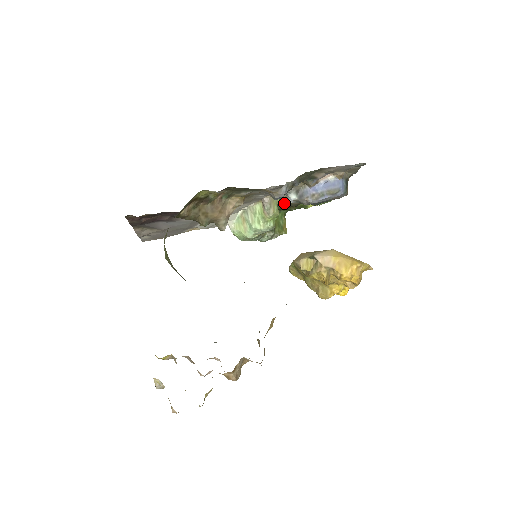
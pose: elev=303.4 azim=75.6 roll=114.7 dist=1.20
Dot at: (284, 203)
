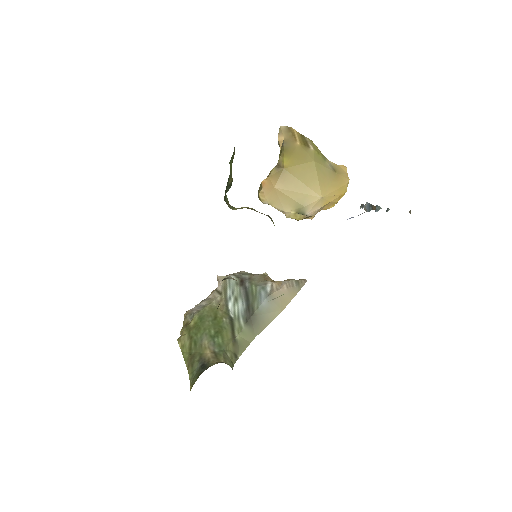
Dot at: occluded
